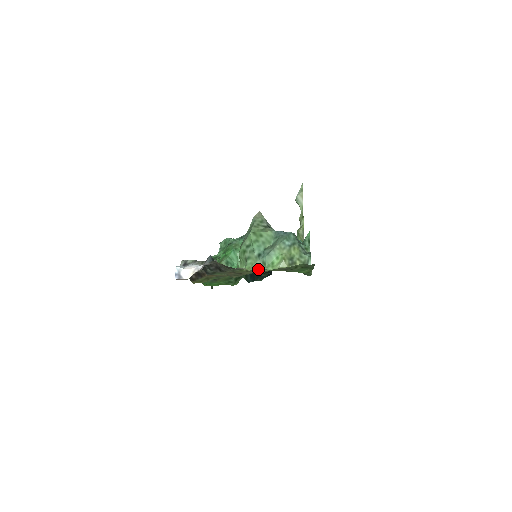
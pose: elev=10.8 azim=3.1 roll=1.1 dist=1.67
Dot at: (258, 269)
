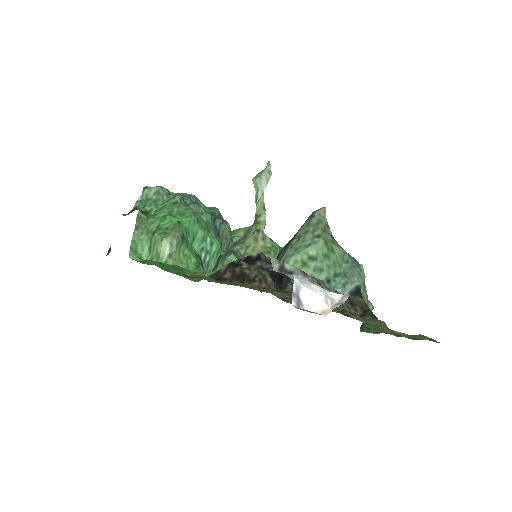
Dot at: occluded
